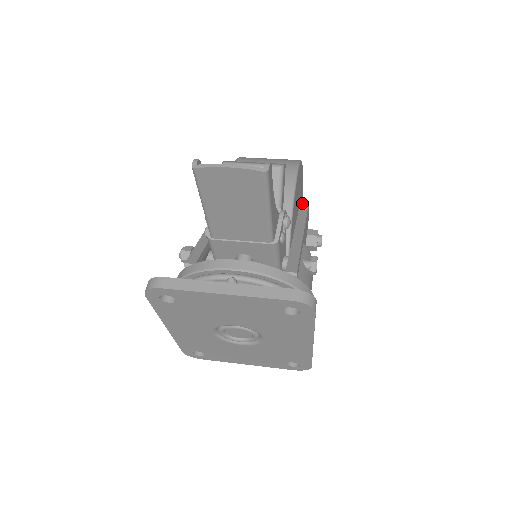
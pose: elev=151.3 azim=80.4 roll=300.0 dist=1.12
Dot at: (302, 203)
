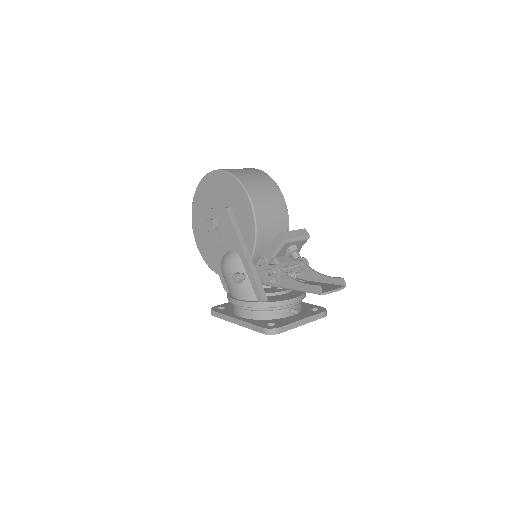
Dot at: occluded
